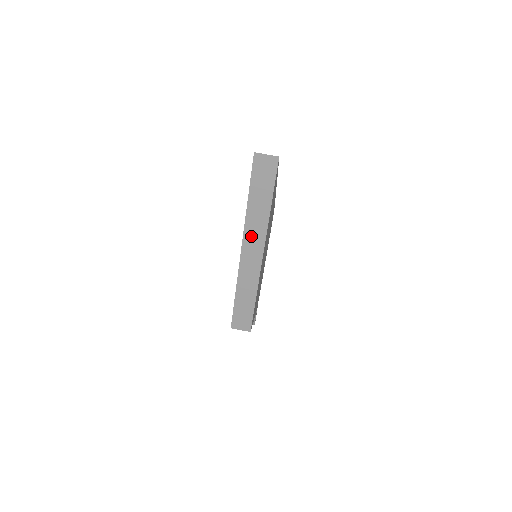
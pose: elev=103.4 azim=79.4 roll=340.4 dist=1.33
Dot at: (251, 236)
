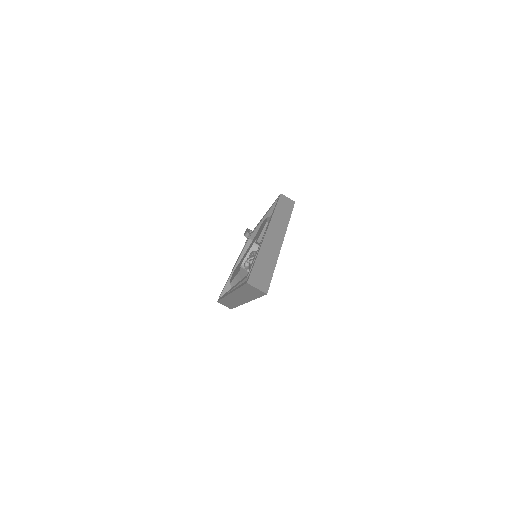
Dot at: (238, 296)
